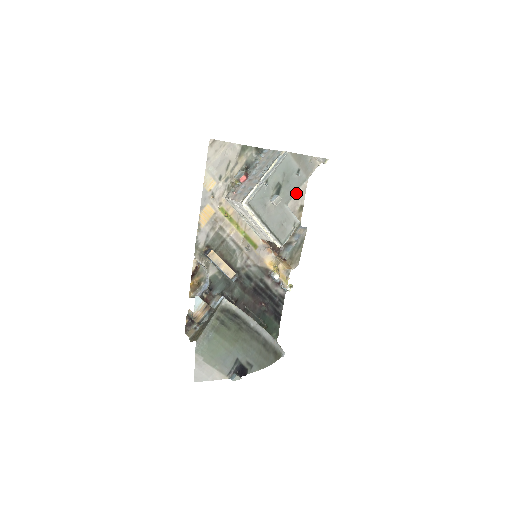
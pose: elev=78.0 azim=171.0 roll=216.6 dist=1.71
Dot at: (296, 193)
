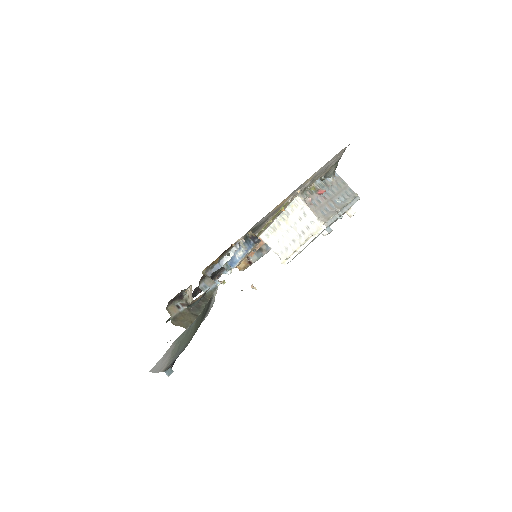
Dot at: occluded
